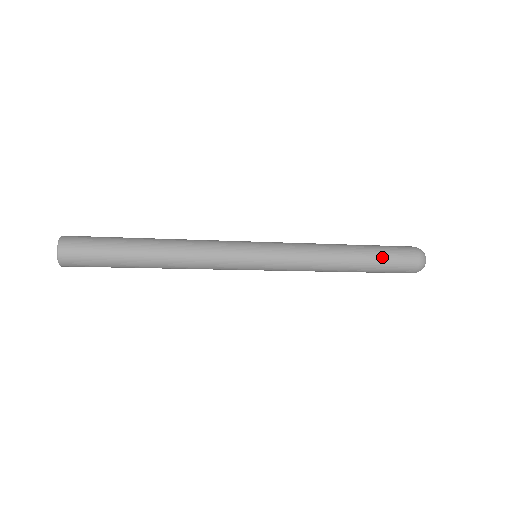
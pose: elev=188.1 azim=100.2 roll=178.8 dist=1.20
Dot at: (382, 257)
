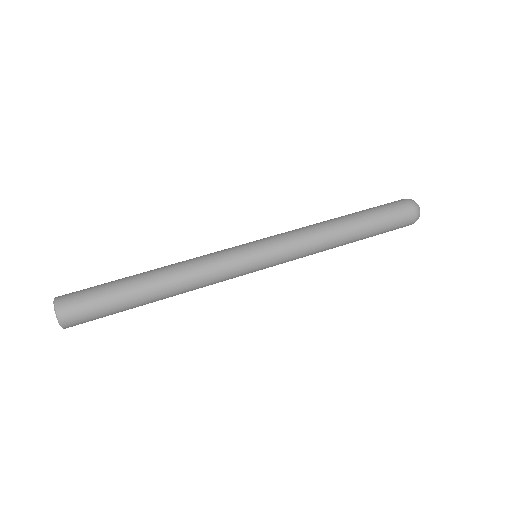
Dot at: occluded
